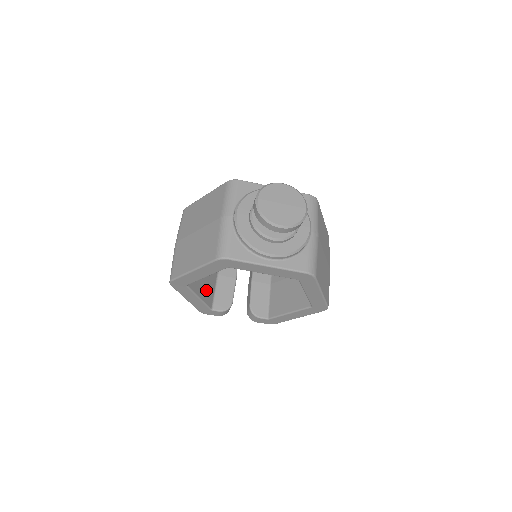
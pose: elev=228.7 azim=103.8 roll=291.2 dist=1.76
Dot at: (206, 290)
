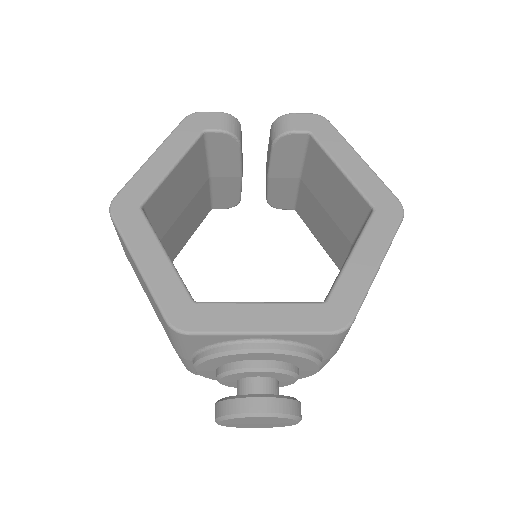
Dot at: (195, 219)
